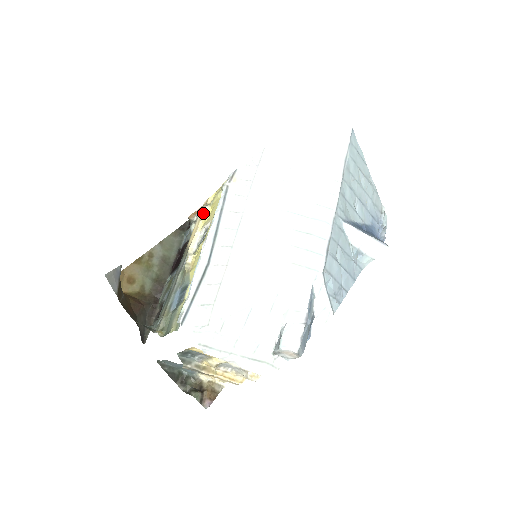
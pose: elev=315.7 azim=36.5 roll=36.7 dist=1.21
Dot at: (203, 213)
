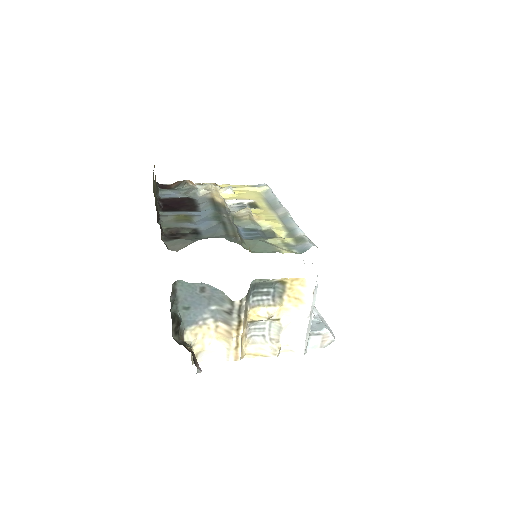
Dot at: (231, 189)
